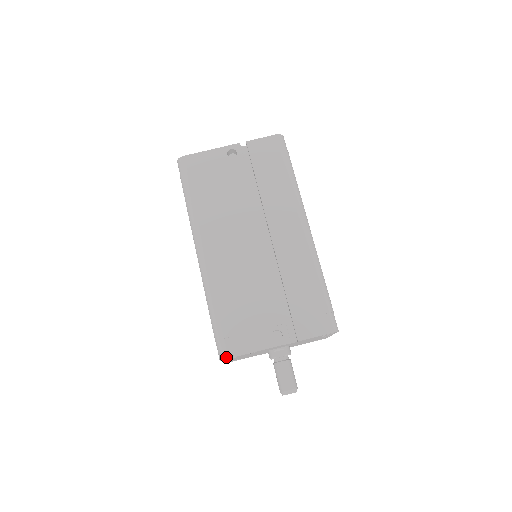
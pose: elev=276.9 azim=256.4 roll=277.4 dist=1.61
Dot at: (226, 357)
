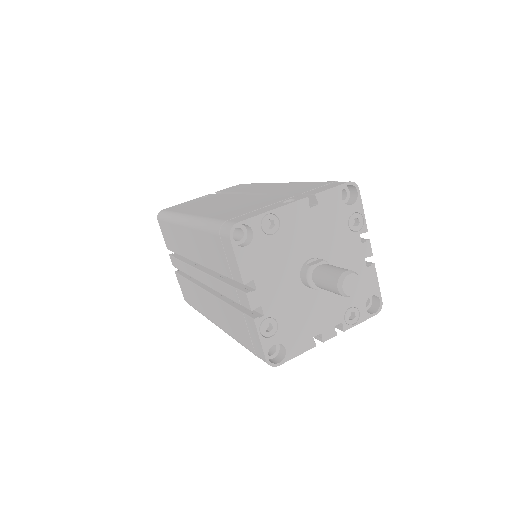
Dot at: (235, 223)
